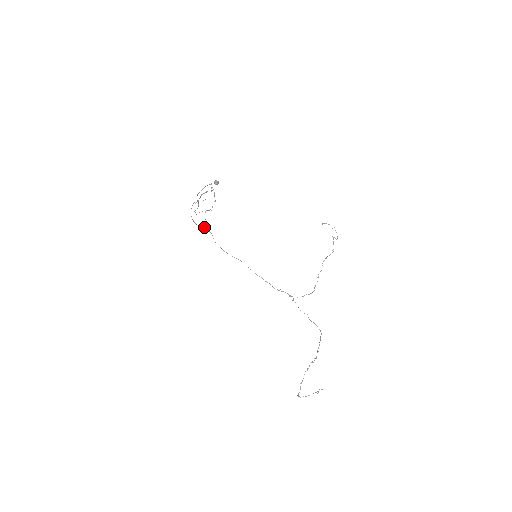
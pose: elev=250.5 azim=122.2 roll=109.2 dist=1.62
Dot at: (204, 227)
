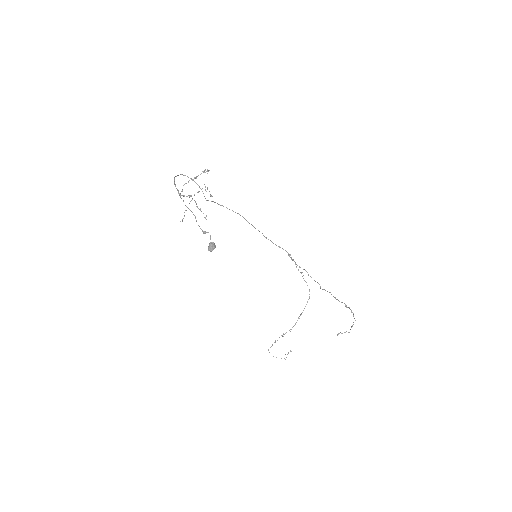
Dot at: occluded
